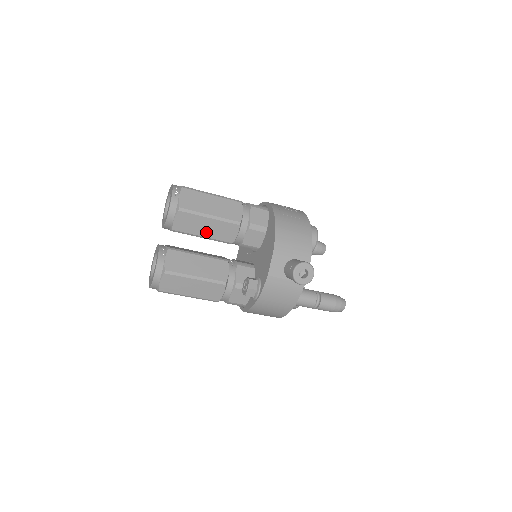
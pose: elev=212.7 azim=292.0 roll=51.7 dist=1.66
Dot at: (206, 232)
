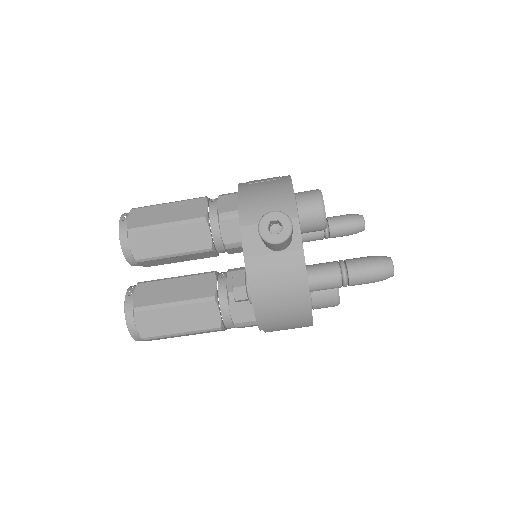
Dot at: (173, 247)
